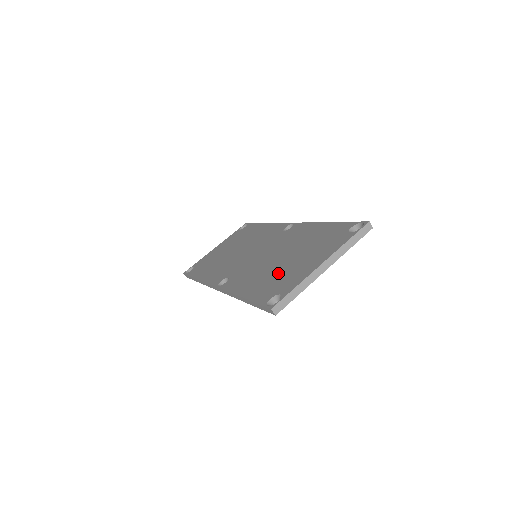
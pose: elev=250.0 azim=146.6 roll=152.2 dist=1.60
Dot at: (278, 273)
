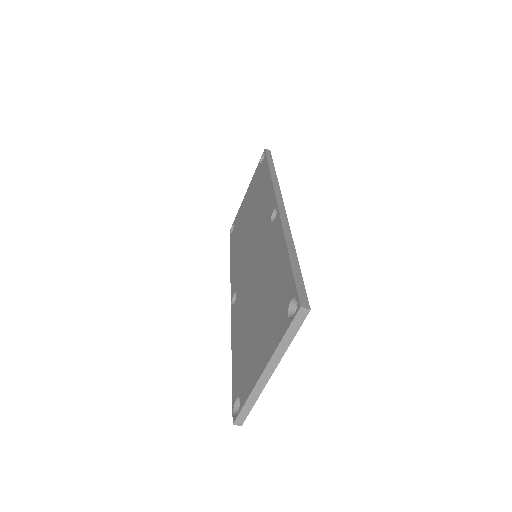
Dot at: (248, 342)
